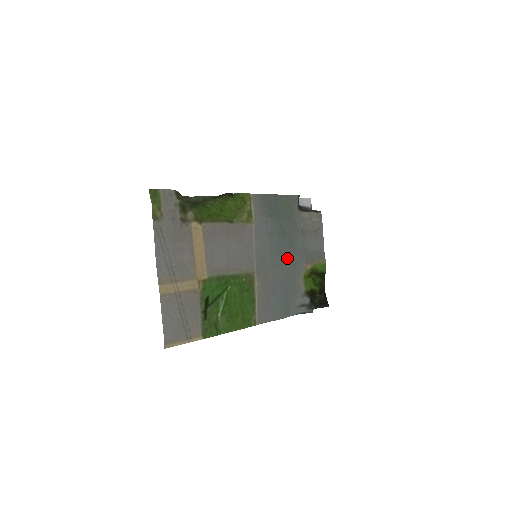
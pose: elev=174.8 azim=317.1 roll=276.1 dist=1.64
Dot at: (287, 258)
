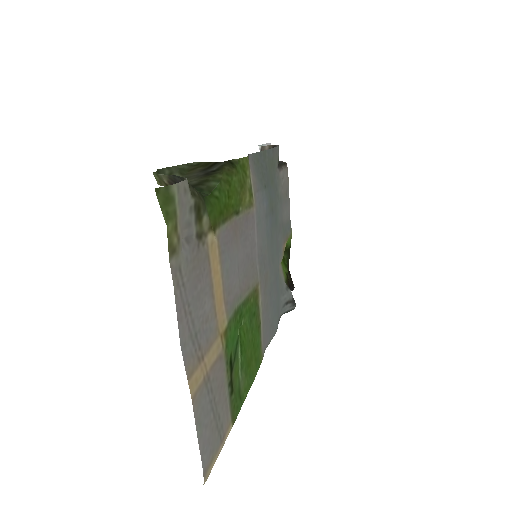
Dot at: (274, 244)
